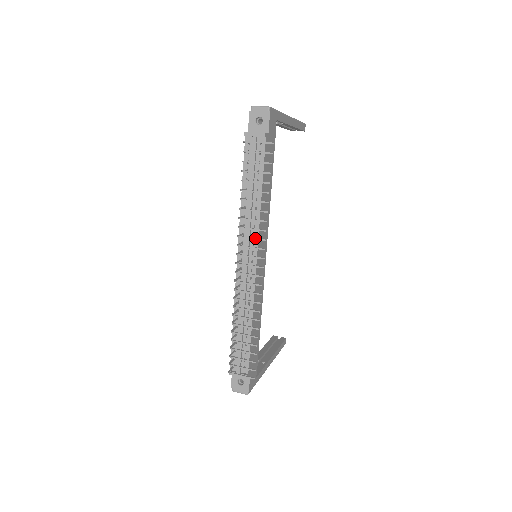
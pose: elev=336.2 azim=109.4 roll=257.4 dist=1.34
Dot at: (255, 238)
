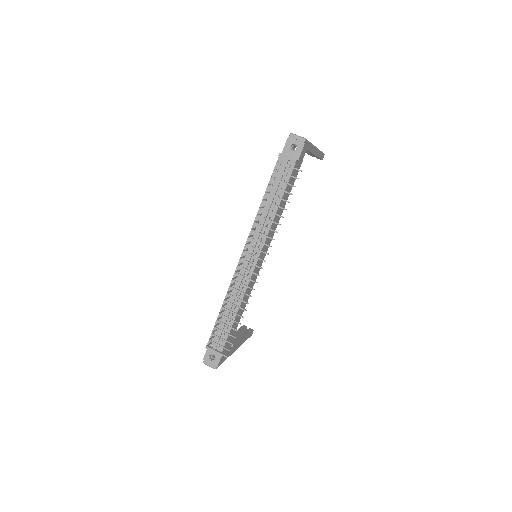
Dot at: (263, 243)
